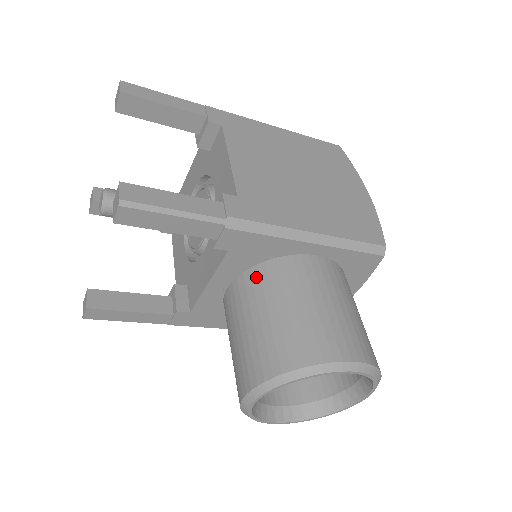
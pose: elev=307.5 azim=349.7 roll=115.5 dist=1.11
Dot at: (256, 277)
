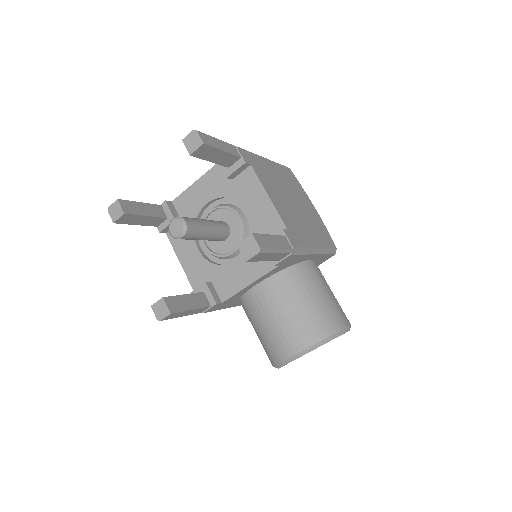
Dot at: (285, 279)
